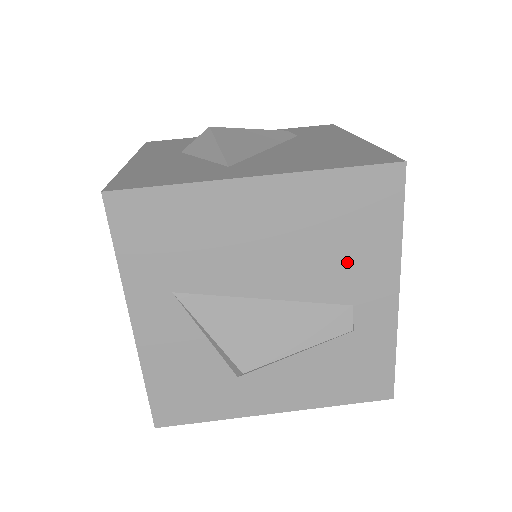
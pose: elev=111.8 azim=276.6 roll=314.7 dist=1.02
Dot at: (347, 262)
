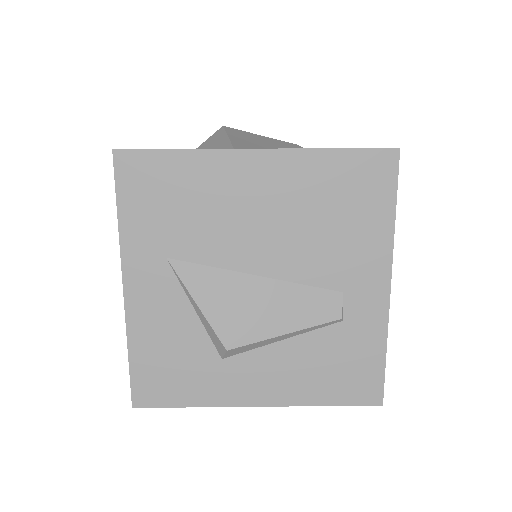
Dot at: (339, 245)
